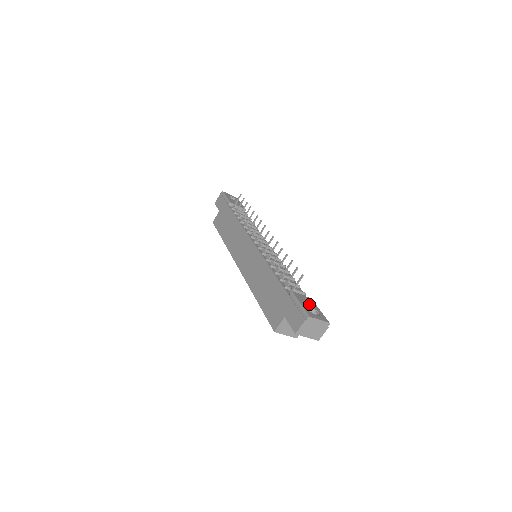
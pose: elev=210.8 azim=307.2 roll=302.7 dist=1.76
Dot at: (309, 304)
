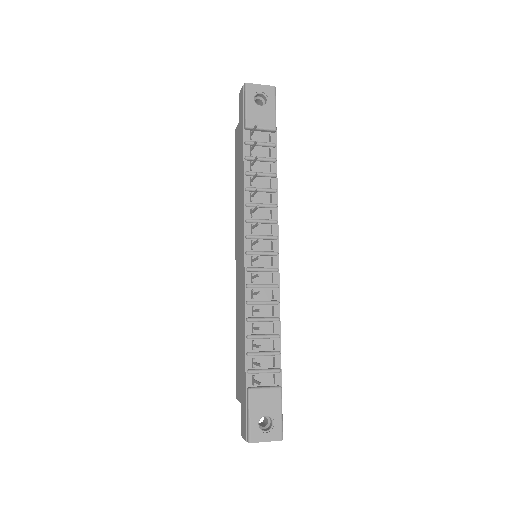
Dot at: (266, 408)
